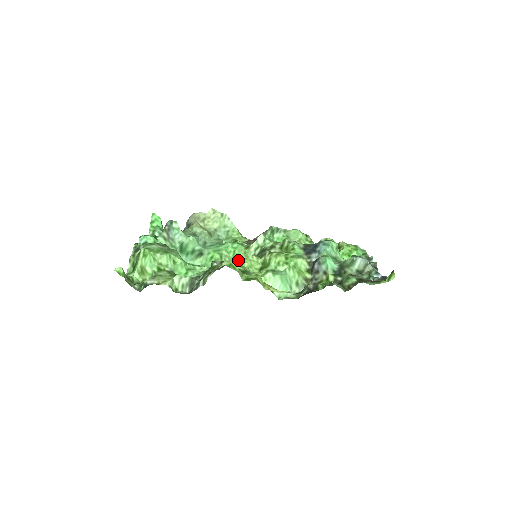
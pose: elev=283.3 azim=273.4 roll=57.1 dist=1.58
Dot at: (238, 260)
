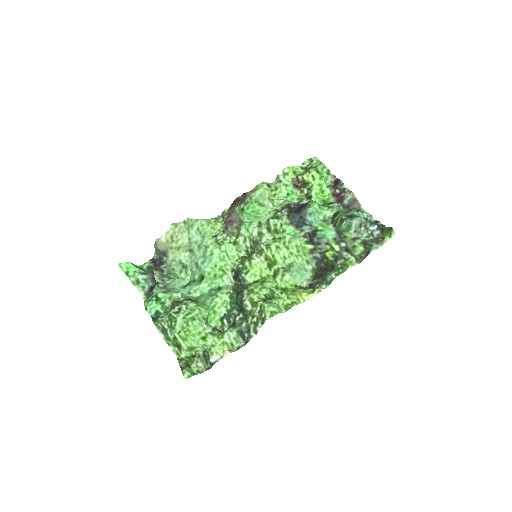
Dot at: (249, 275)
